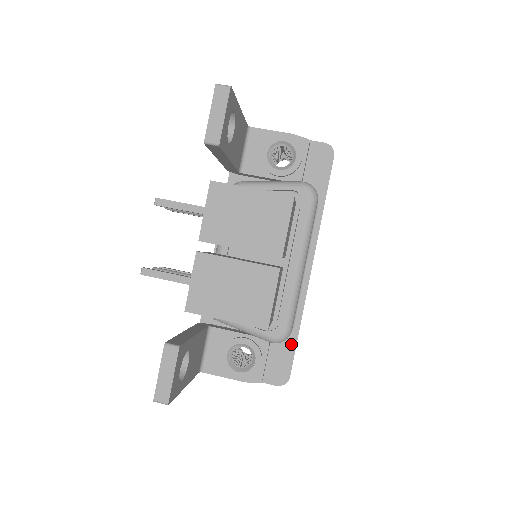
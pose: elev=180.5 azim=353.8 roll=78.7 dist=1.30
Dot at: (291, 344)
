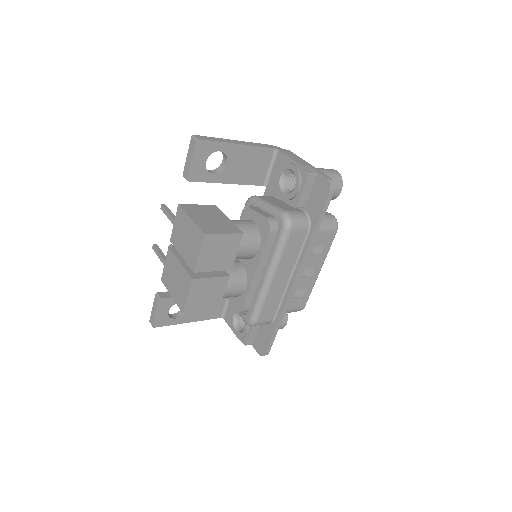
Dot at: (271, 331)
